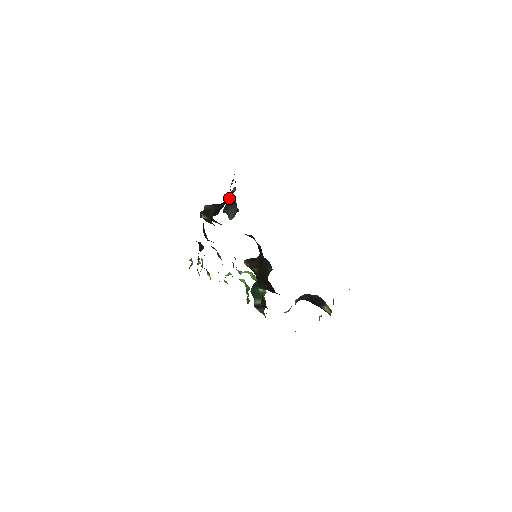
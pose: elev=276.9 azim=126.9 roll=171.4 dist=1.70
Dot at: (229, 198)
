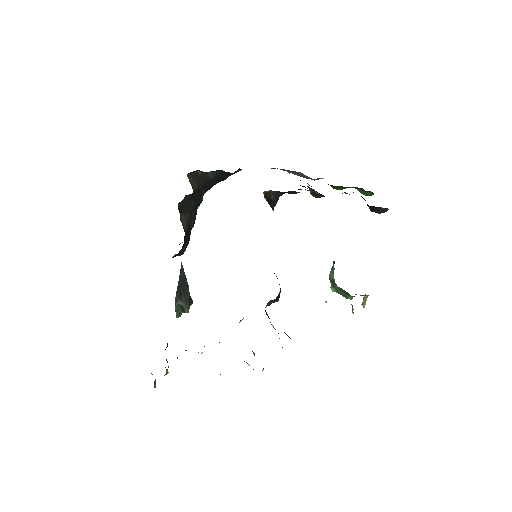
Dot at: (179, 276)
